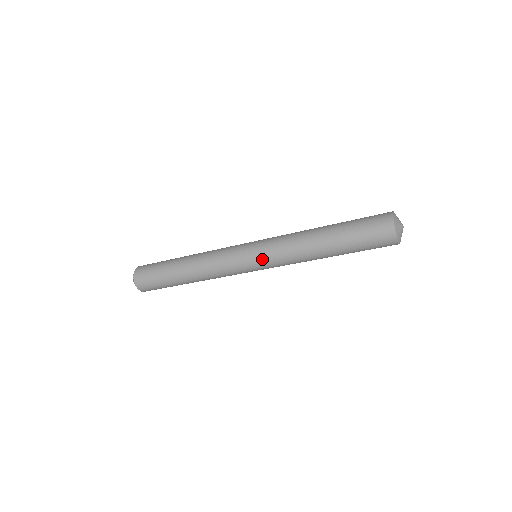
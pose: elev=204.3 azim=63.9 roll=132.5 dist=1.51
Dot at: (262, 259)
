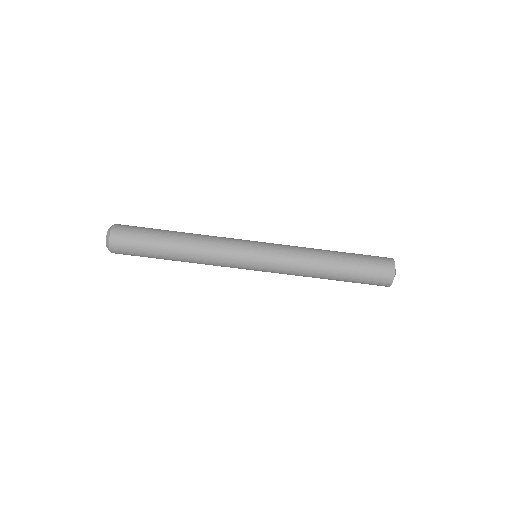
Dot at: (268, 256)
